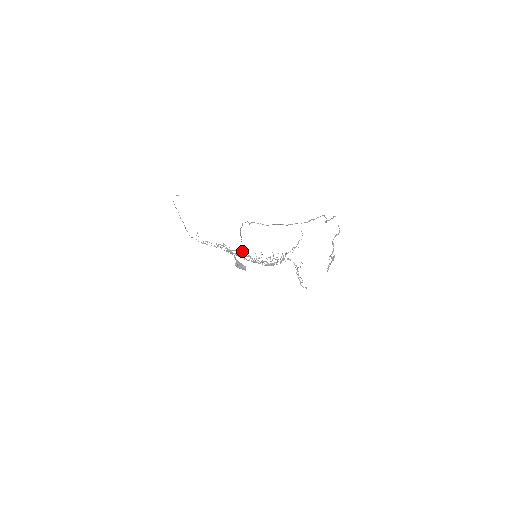
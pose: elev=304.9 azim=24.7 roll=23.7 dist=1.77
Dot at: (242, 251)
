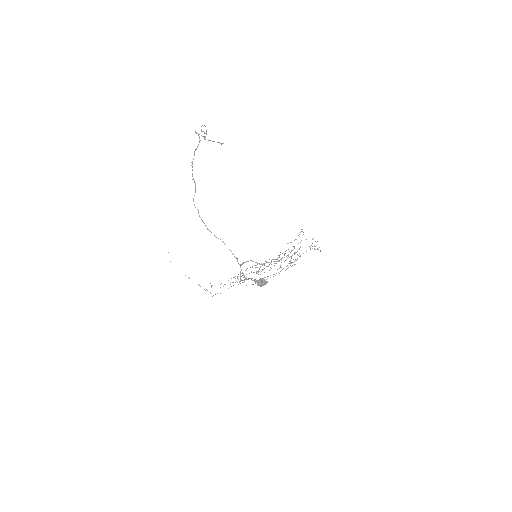
Dot at: (244, 262)
